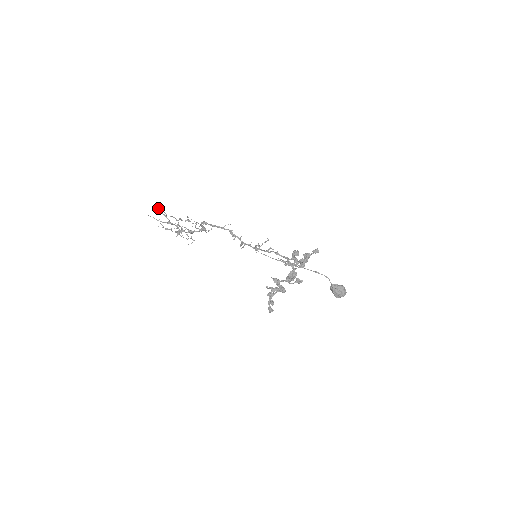
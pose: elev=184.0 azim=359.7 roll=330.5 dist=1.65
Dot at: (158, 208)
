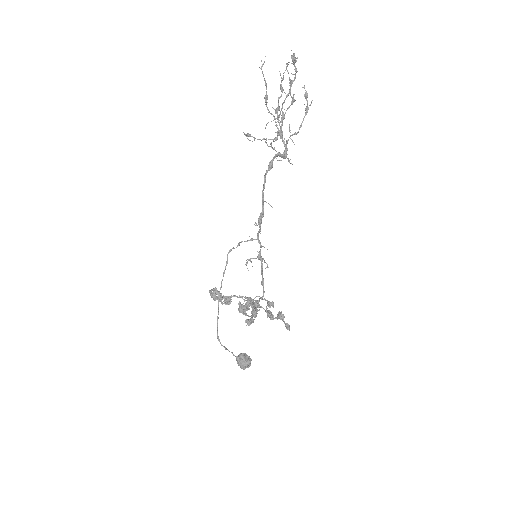
Dot at: (293, 54)
